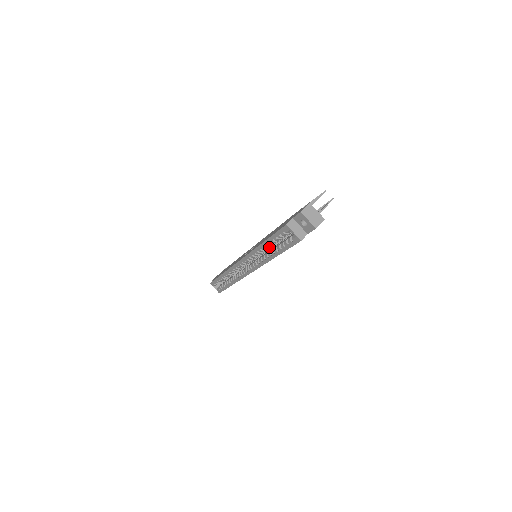
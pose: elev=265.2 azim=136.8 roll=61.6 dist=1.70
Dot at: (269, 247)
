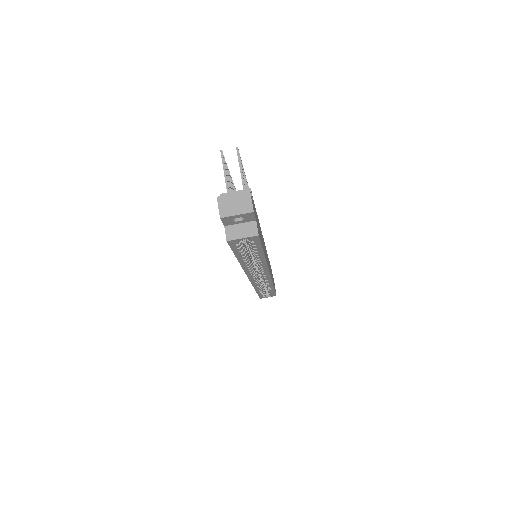
Dot at: (250, 253)
